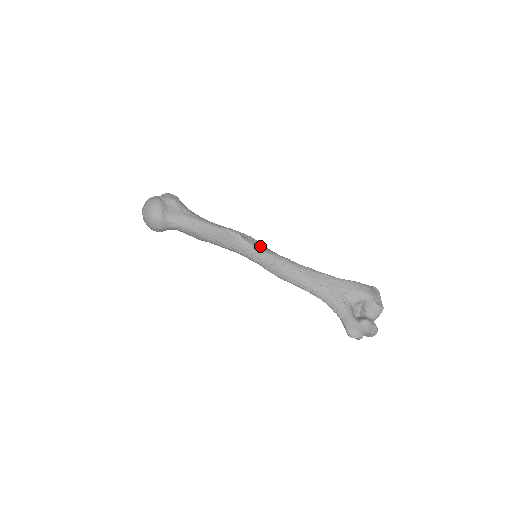
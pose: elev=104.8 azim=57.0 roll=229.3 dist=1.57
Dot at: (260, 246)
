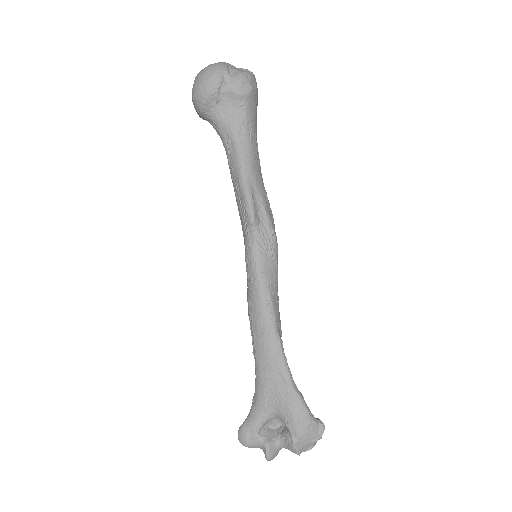
Dot at: (264, 255)
